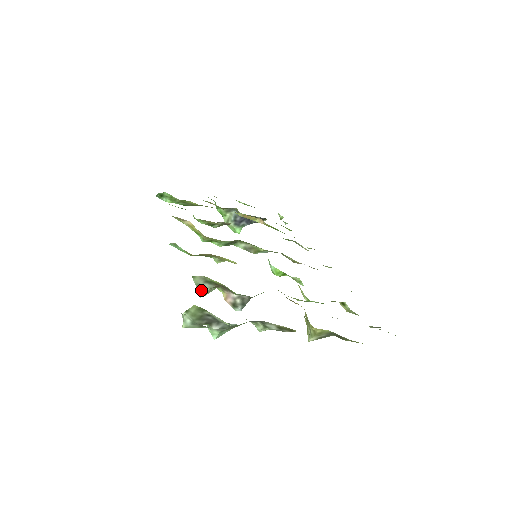
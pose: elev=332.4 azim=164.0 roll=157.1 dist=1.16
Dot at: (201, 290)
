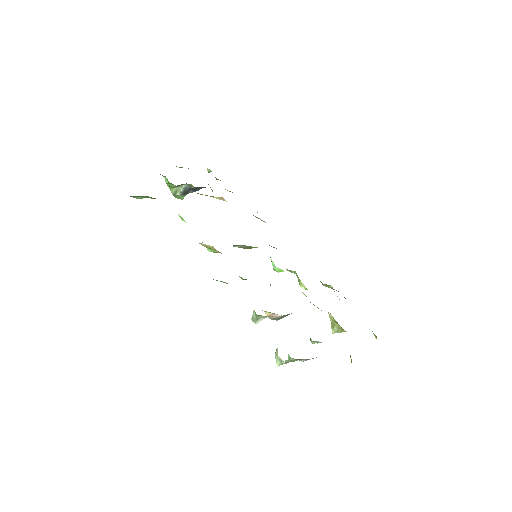
Dot at: (259, 320)
